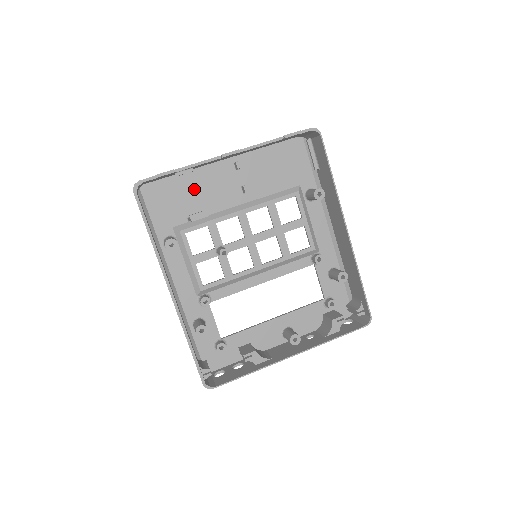
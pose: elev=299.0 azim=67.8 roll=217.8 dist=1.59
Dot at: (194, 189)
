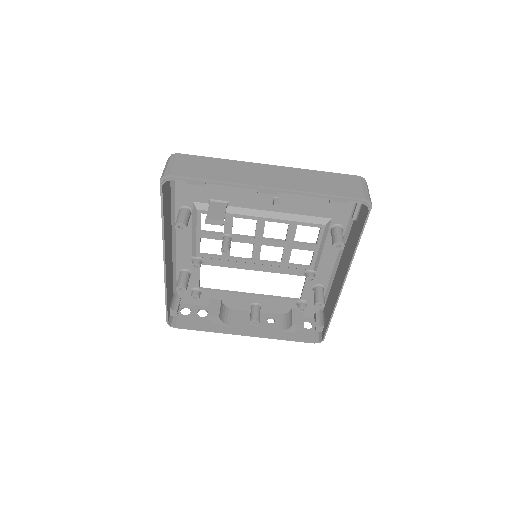
Dot at: occluded
